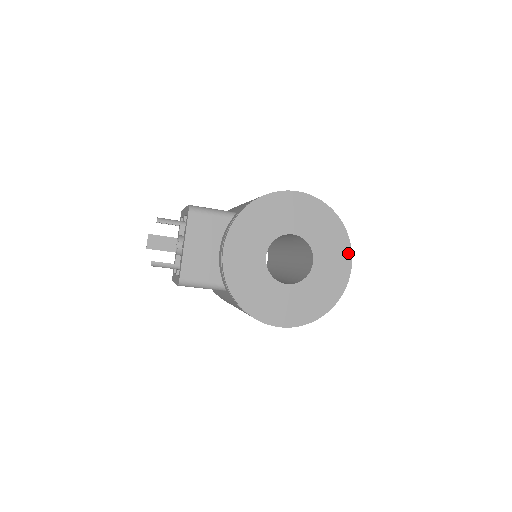
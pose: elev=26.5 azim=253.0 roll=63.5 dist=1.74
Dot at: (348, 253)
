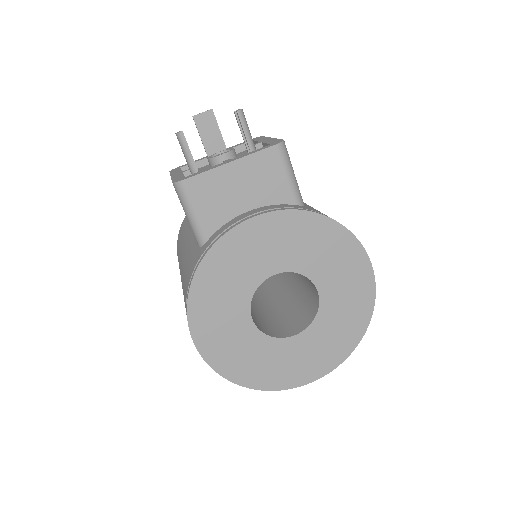
Dot at: (328, 368)
